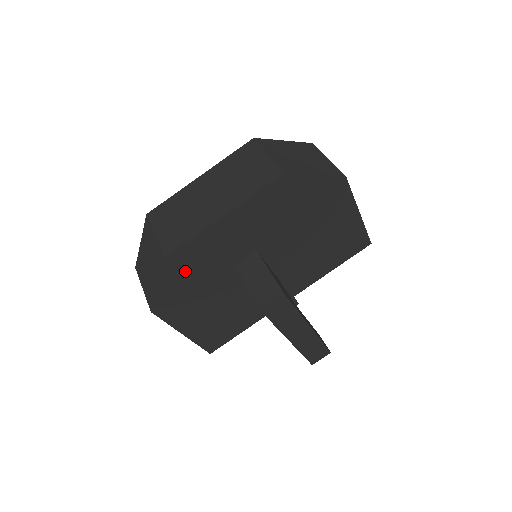
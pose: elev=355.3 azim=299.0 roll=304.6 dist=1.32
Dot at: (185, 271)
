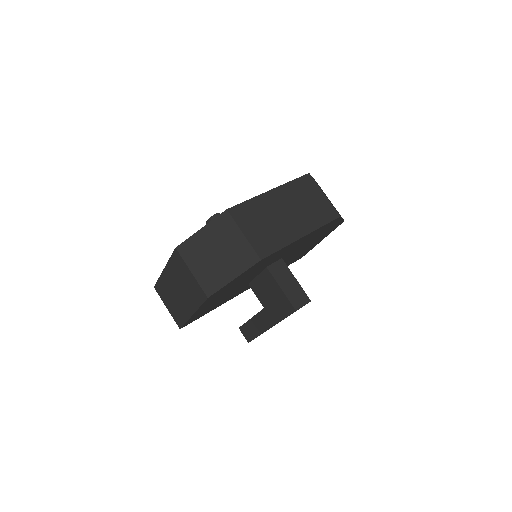
Dot at: (252, 270)
